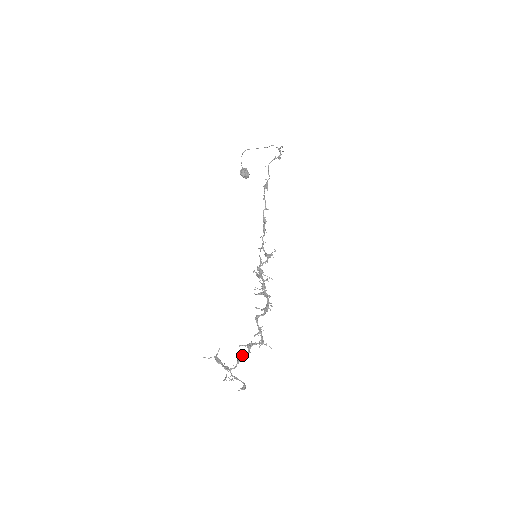
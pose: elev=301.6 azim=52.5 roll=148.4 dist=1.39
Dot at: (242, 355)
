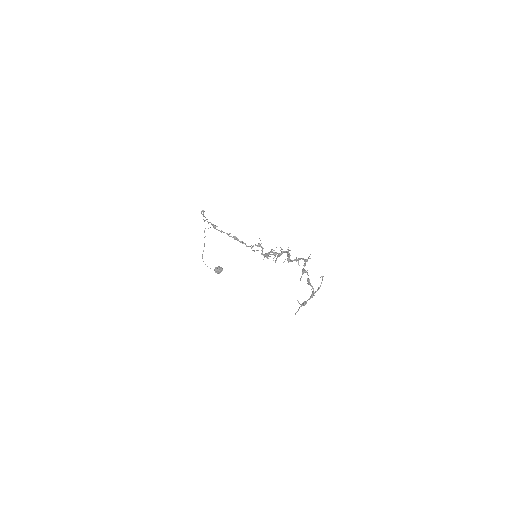
Dot at: occluded
